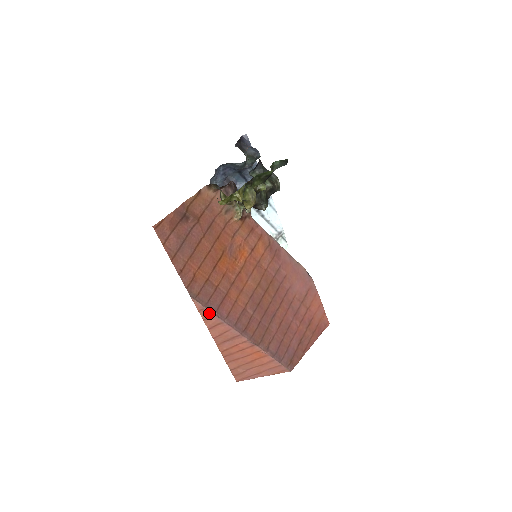
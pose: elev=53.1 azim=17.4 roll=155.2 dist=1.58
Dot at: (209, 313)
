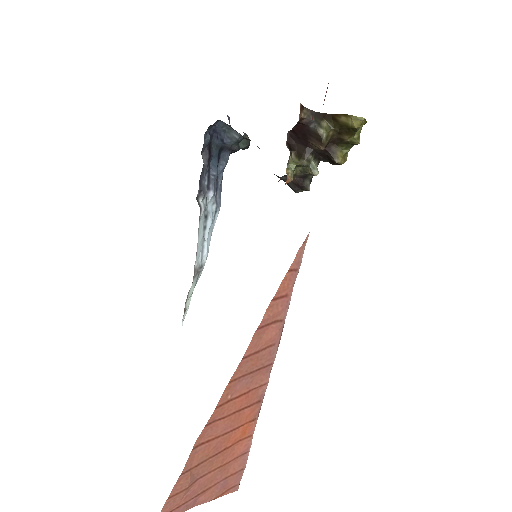
Dot at: (291, 285)
